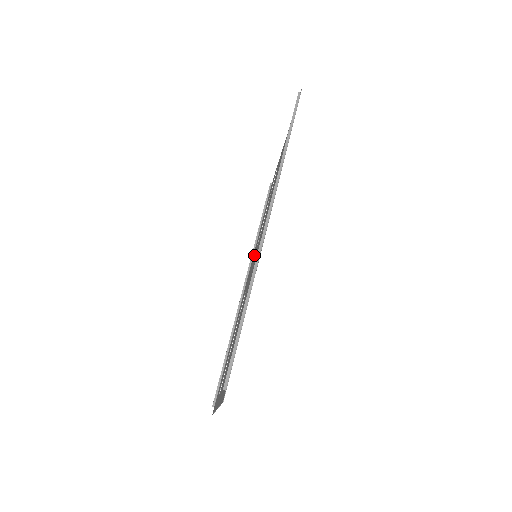
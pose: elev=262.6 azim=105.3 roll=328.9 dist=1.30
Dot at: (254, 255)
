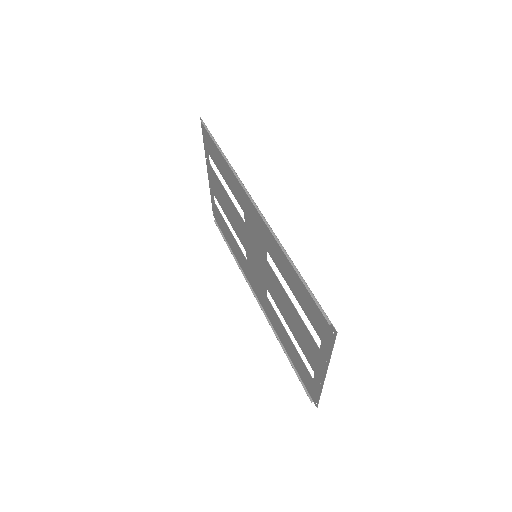
Dot at: (249, 267)
